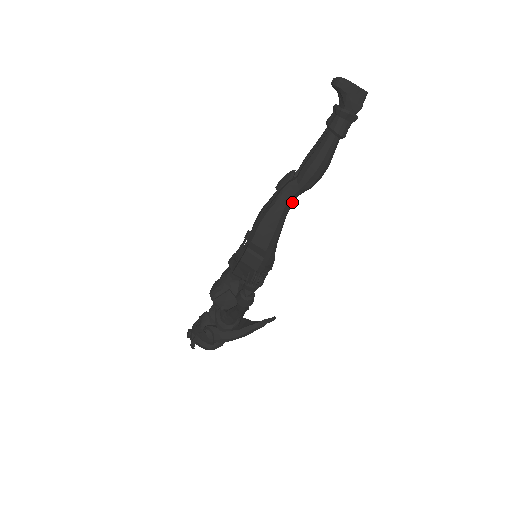
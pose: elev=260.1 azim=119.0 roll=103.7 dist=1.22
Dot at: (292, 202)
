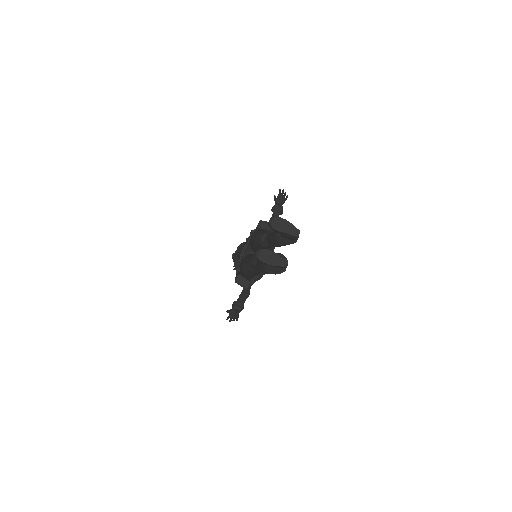
Dot at: occluded
